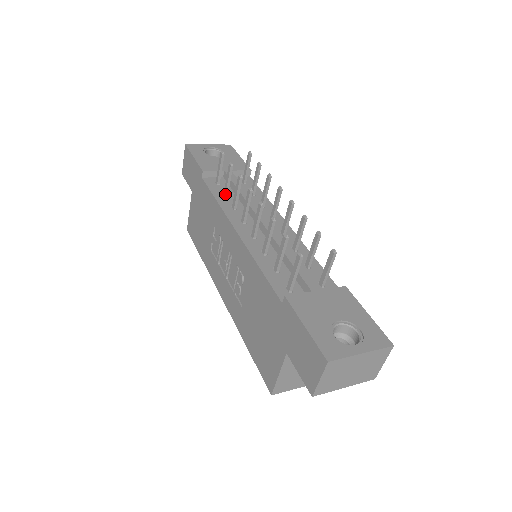
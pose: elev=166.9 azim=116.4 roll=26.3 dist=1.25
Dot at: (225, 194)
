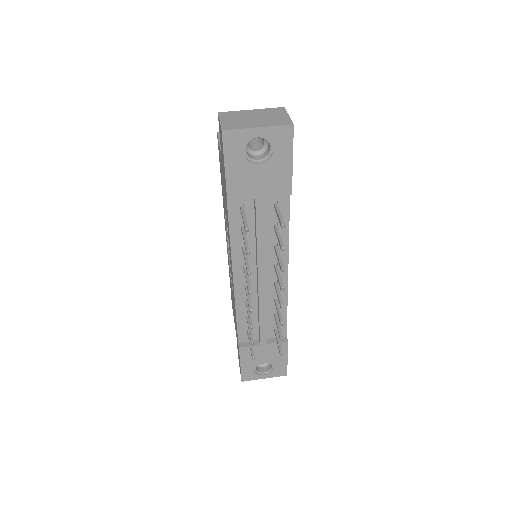
Dot at: (242, 233)
